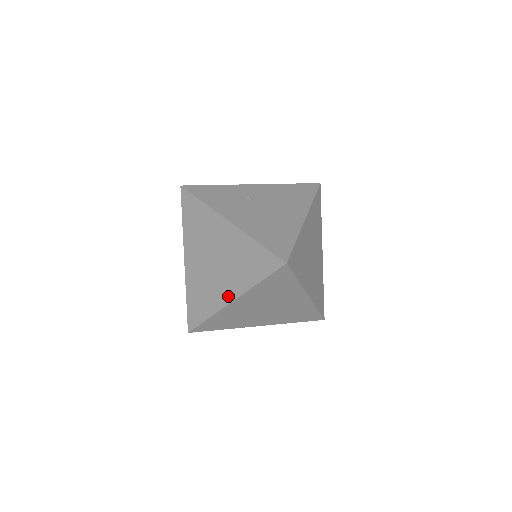
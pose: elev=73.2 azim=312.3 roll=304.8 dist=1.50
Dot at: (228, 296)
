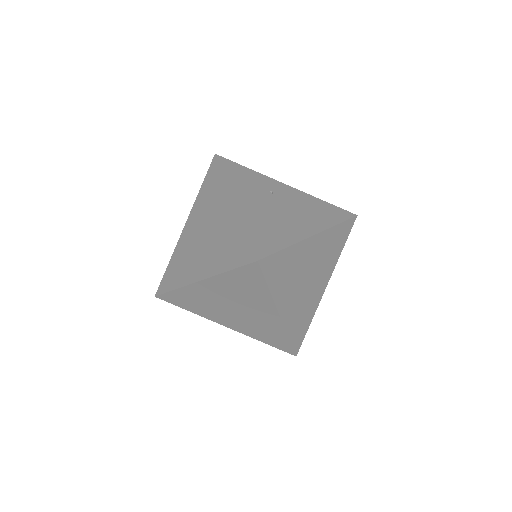
Dot at: (199, 274)
